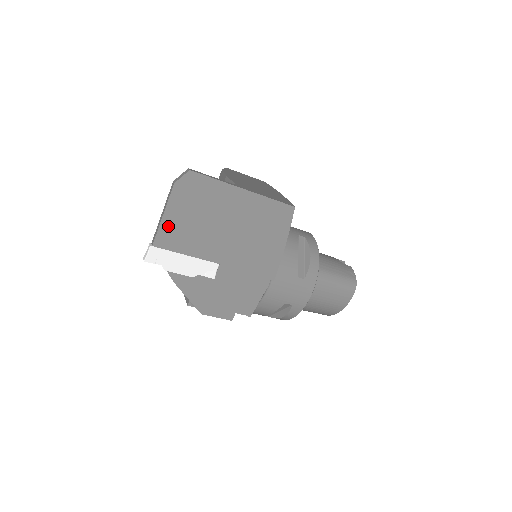
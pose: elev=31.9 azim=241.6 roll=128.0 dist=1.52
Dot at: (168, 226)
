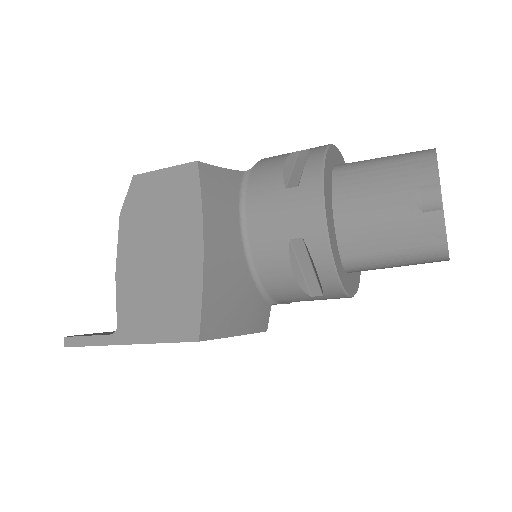
Dot at: occluded
